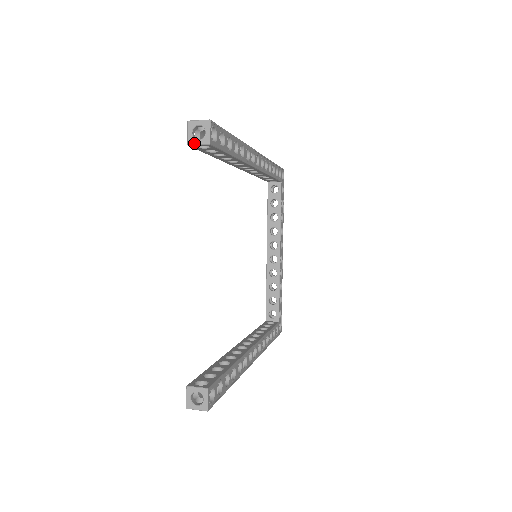
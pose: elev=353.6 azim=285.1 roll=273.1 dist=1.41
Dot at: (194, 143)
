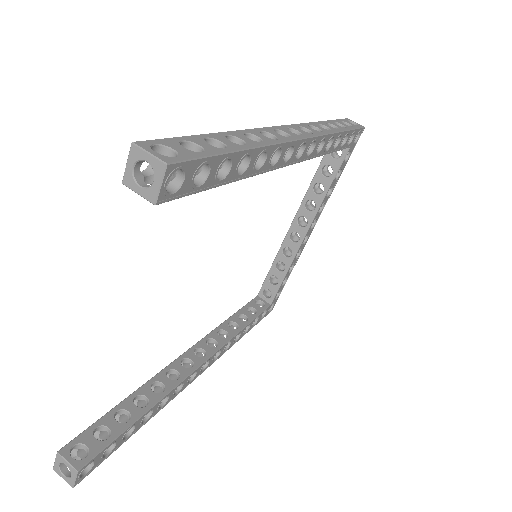
Dot at: (132, 187)
